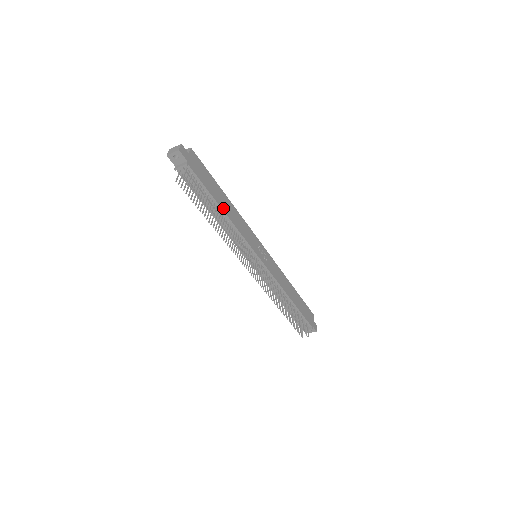
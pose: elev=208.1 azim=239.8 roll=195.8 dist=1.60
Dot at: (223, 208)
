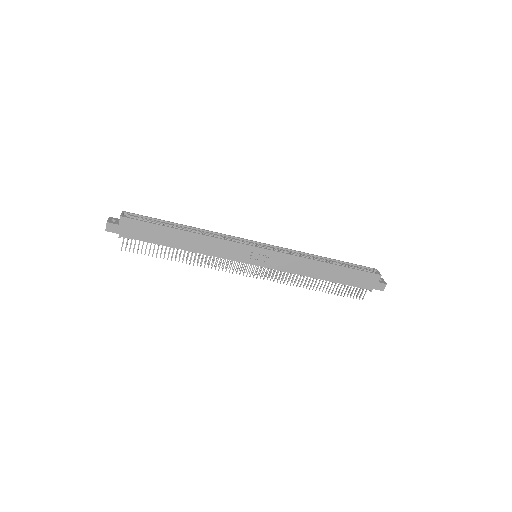
Dot at: (182, 247)
